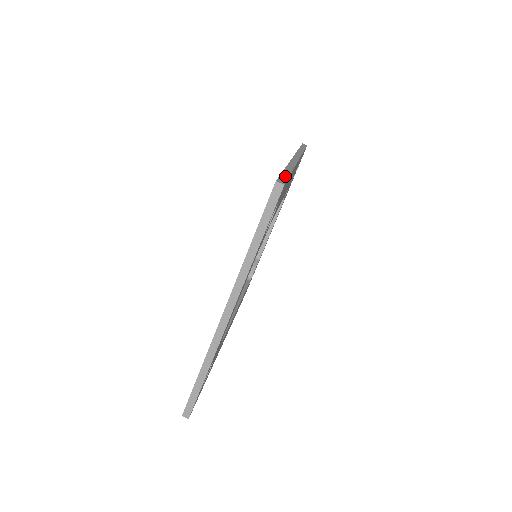
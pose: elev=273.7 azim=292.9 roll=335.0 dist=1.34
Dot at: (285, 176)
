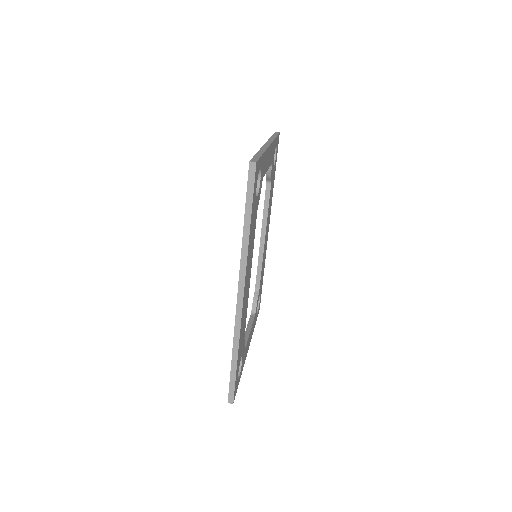
Dot at: occluded
